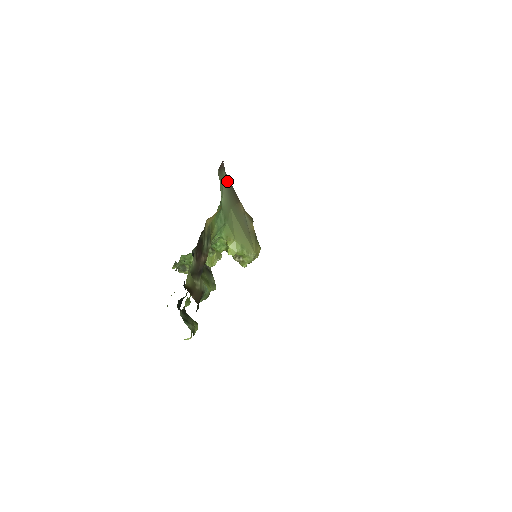
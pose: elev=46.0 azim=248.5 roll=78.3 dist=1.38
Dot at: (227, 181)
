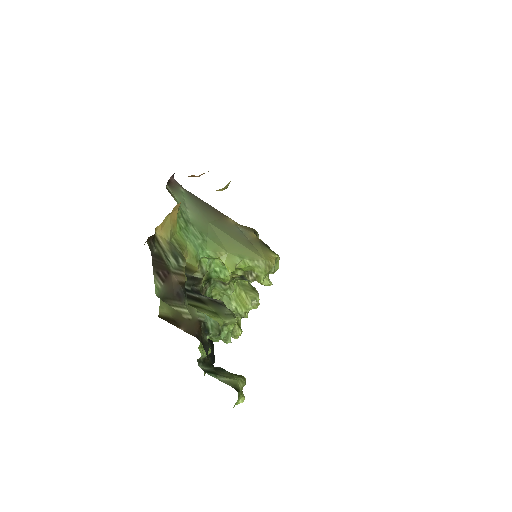
Dot at: (192, 198)
